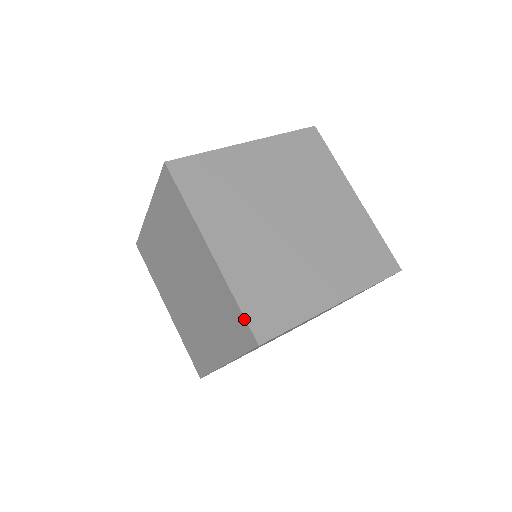
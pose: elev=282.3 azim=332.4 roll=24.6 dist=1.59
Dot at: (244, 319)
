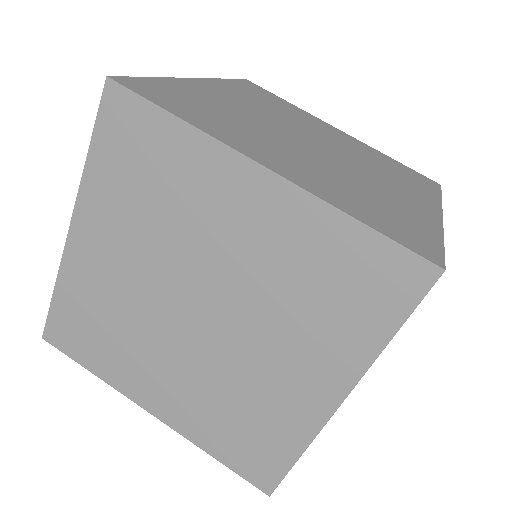
Dot at: (136, 79)
